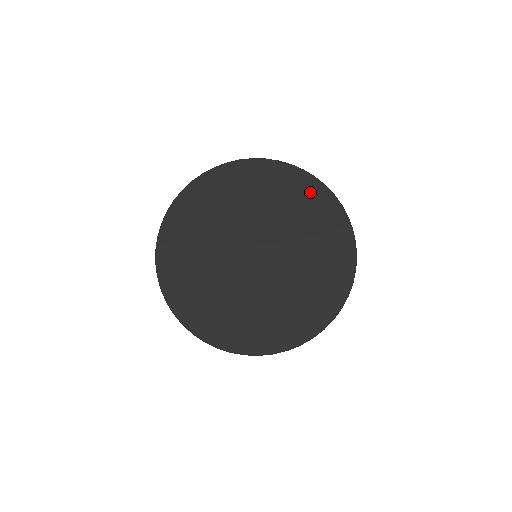
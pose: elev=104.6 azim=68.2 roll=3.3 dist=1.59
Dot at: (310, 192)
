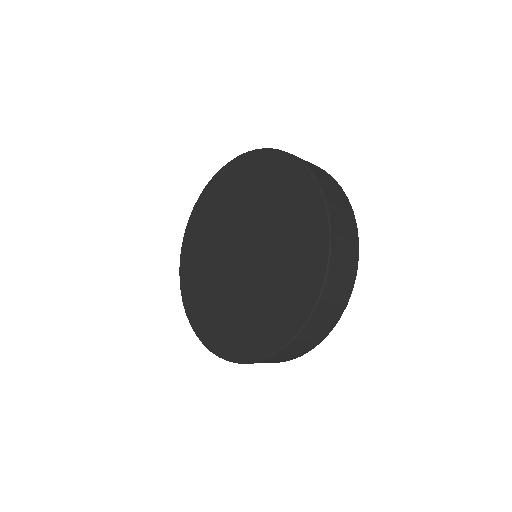
Dot at: (297, 185)
